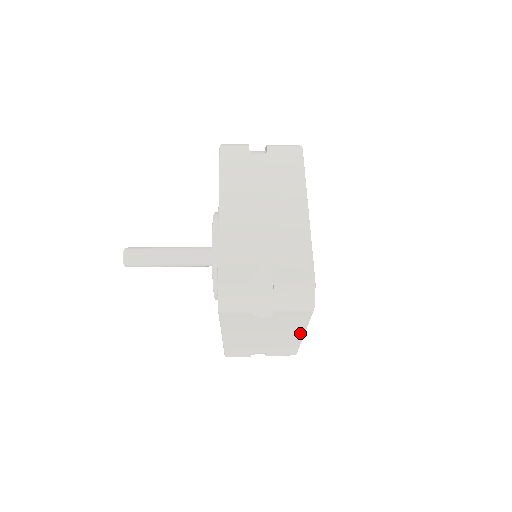
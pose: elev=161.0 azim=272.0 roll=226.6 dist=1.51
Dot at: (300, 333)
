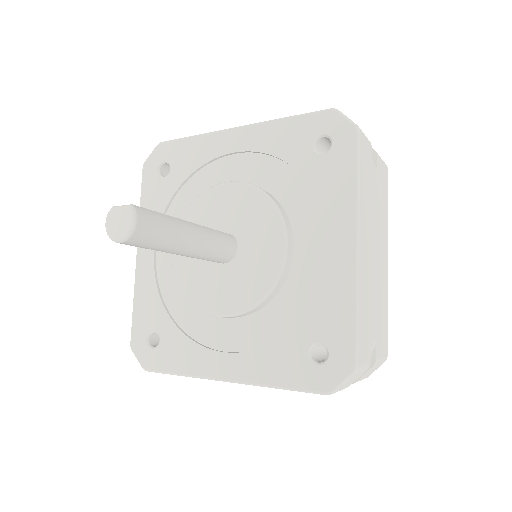
Dot at: occluded
